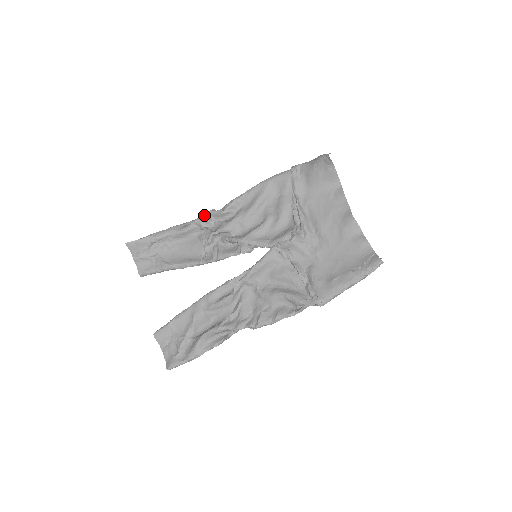
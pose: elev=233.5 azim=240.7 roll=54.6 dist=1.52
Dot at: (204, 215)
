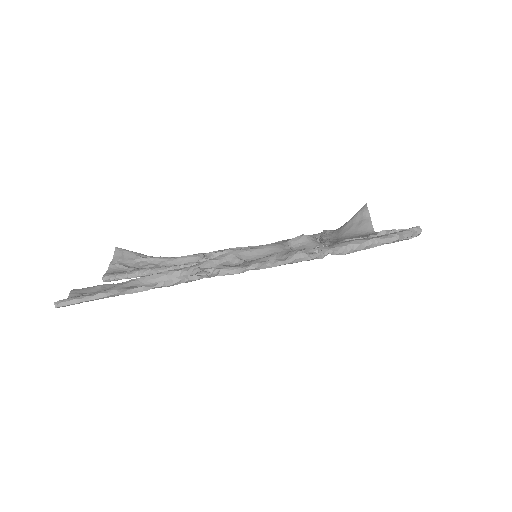
Dot at: occluded
